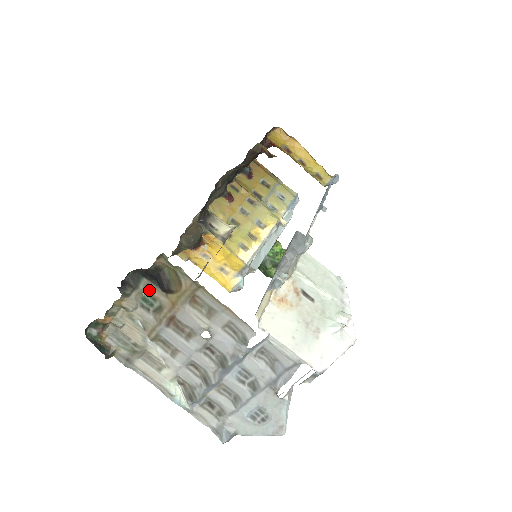
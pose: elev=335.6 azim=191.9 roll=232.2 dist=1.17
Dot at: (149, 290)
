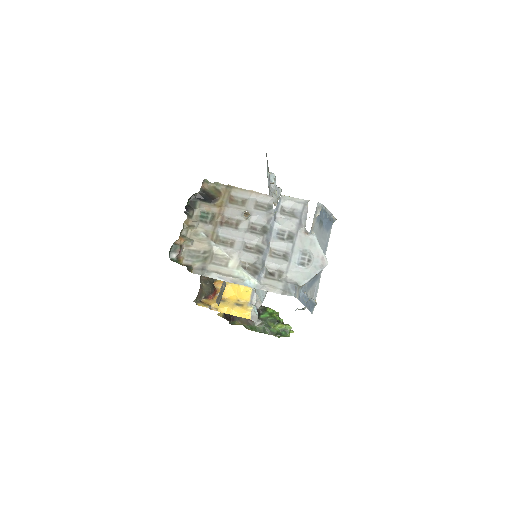
Dot at: (203, 207)
